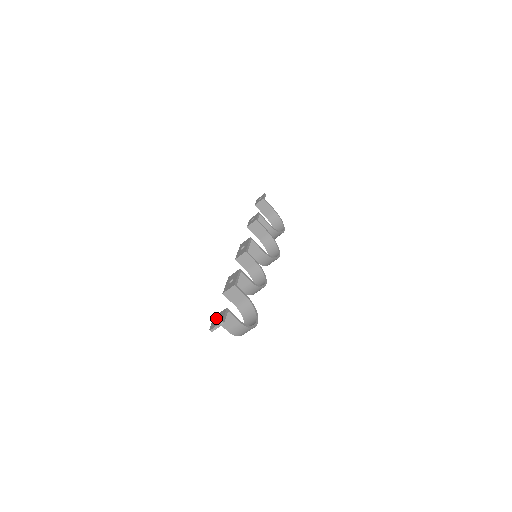
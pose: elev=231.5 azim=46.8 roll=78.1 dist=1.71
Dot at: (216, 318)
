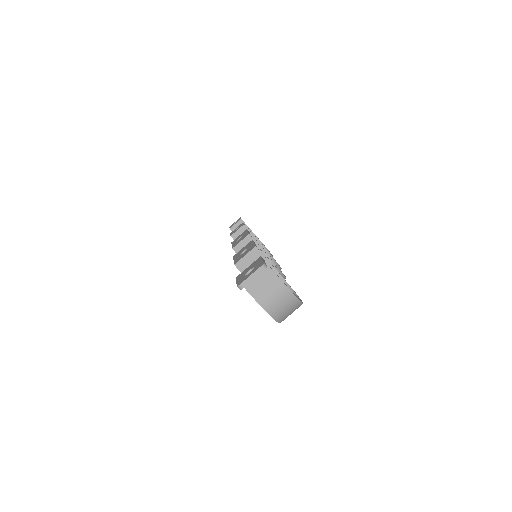
Dot at: (244, 272)
